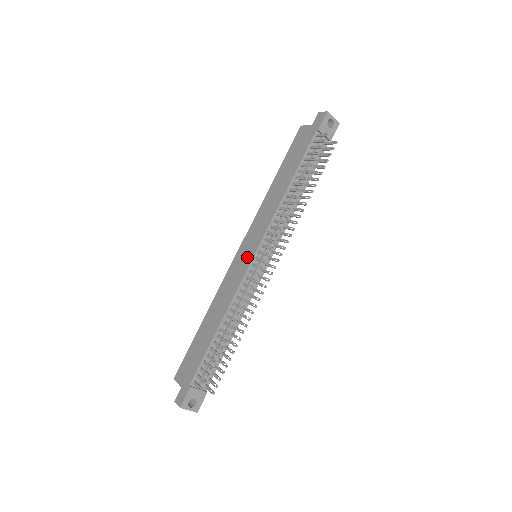
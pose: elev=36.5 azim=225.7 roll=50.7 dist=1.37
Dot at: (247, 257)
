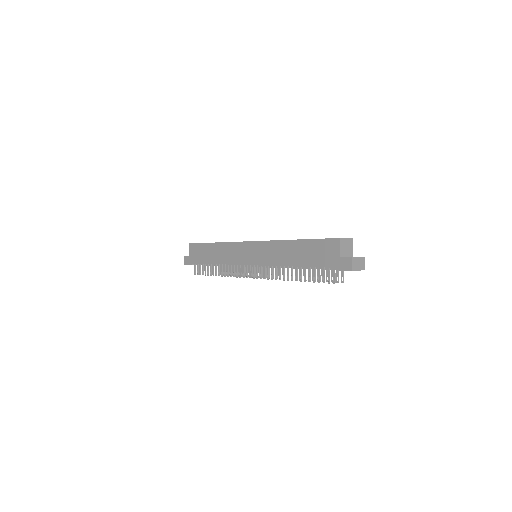
Dot at: (247, 258)
